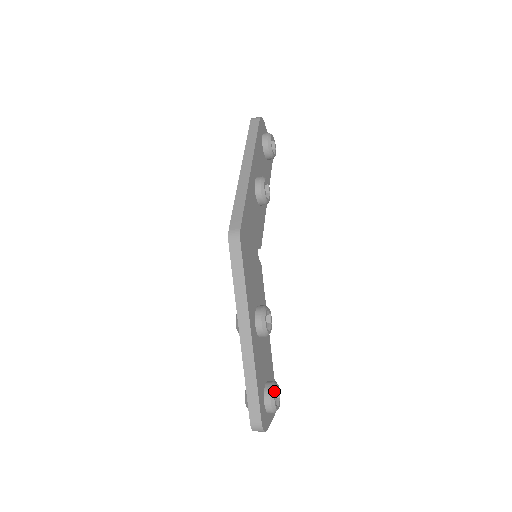
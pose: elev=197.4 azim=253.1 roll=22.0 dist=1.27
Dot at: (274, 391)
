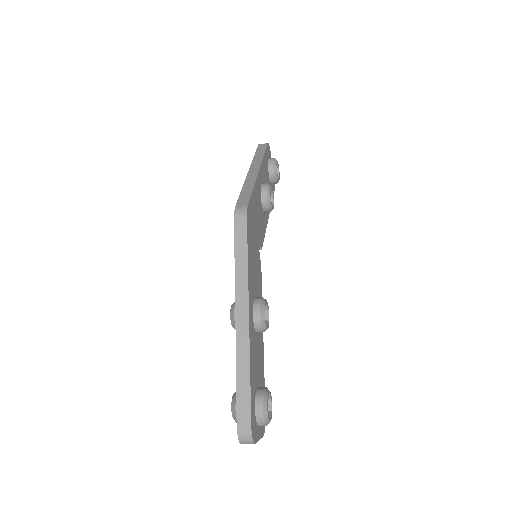
Dot at: (267, 395)
